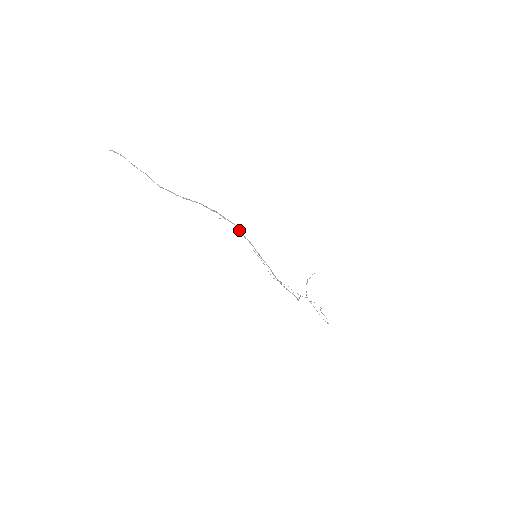
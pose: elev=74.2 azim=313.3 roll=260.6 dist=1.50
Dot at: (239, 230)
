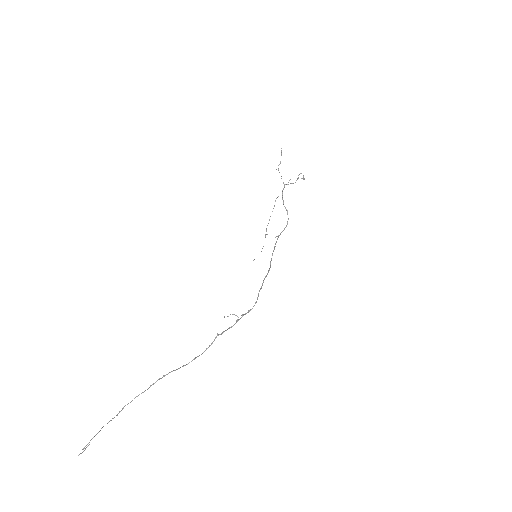
Dot at: occluded
